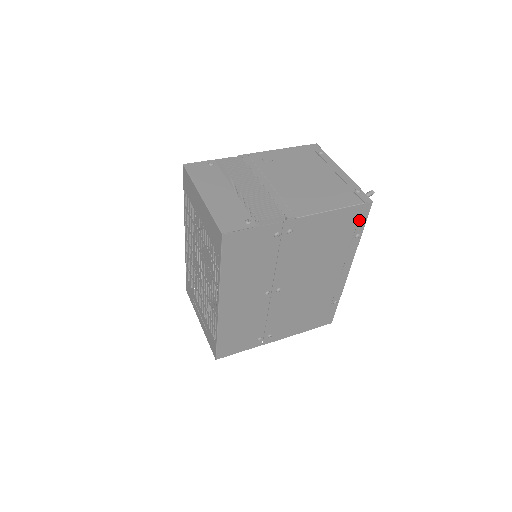
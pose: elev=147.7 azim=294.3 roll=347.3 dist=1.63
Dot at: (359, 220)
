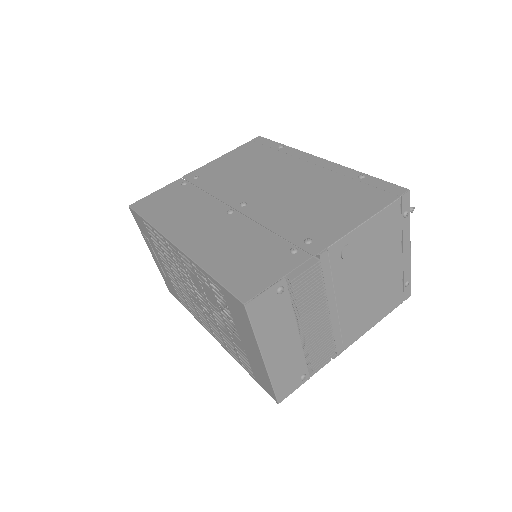
Dot at: occluded
